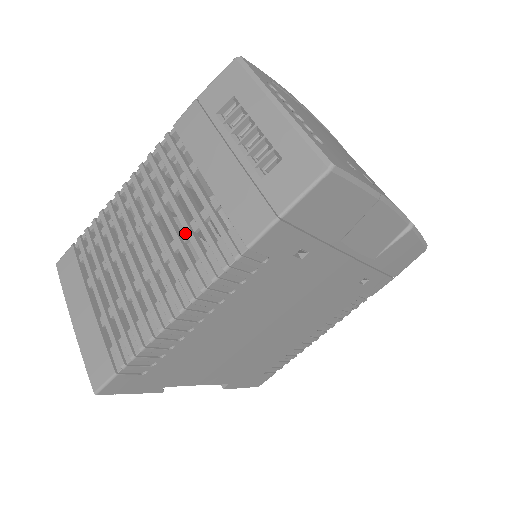
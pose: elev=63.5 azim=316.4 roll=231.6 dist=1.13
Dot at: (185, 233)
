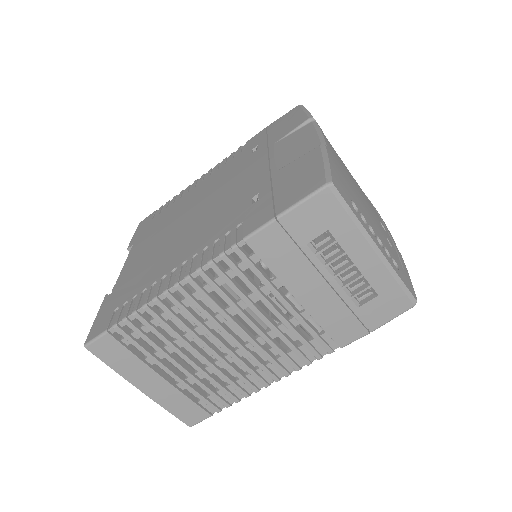
Dot at: (273, 333)
